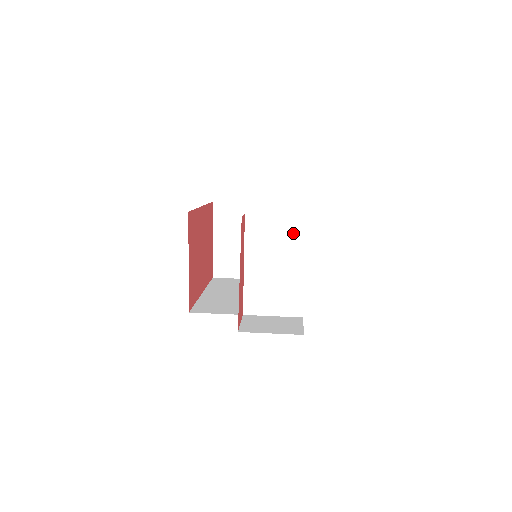
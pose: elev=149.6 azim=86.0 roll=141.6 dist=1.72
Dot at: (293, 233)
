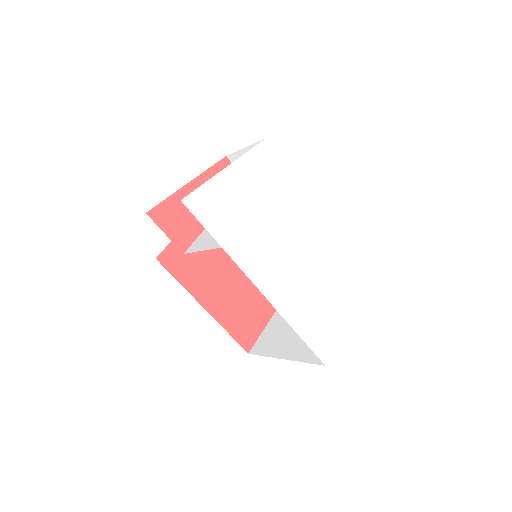
Dot at: occluded
